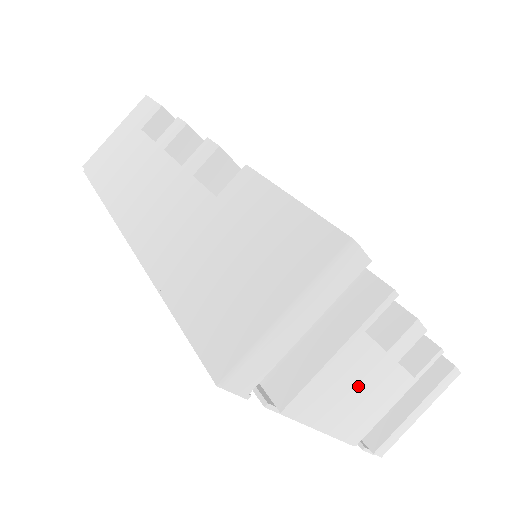
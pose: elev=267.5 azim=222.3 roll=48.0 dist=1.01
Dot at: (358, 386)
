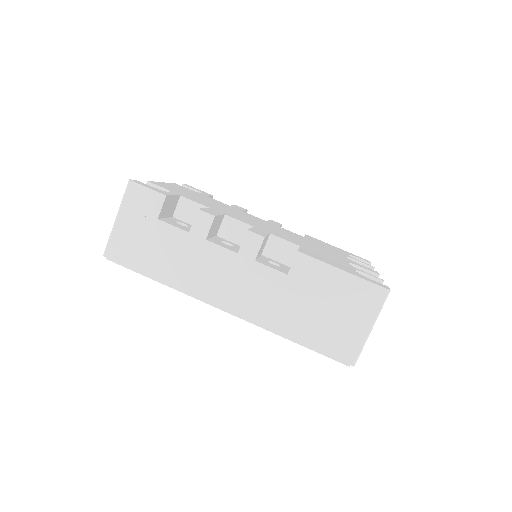
Dot at: occluded
